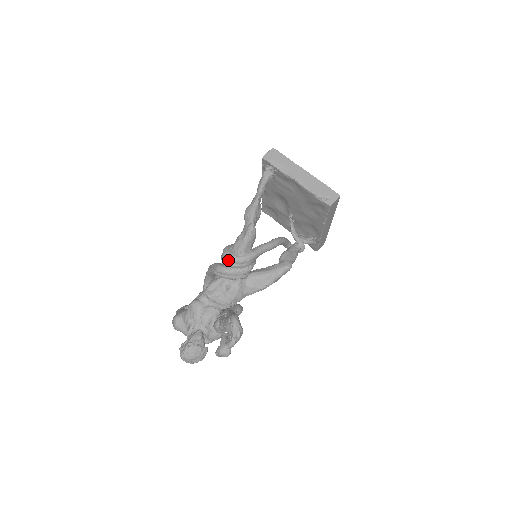
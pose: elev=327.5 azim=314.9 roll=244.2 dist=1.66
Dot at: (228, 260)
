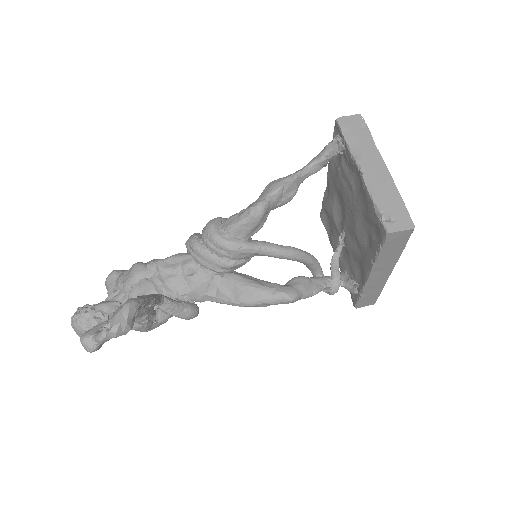
Dot at: (207, 233)
